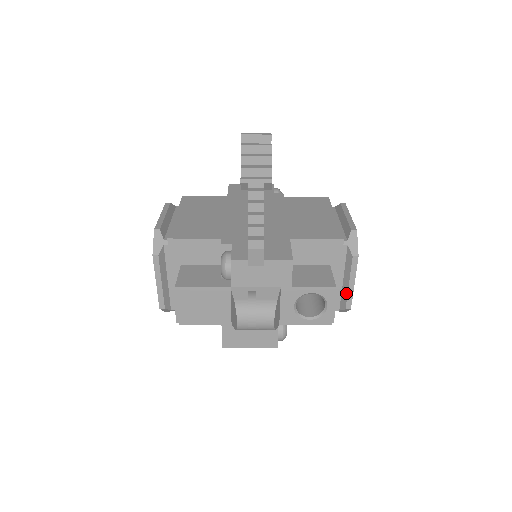
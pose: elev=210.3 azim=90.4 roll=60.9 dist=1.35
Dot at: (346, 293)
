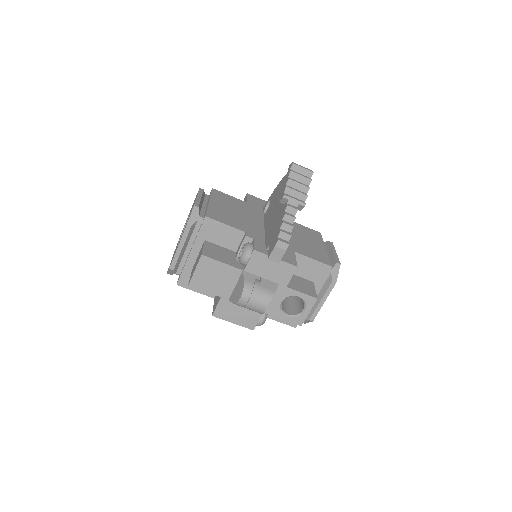
Dot at: (315, 308)
